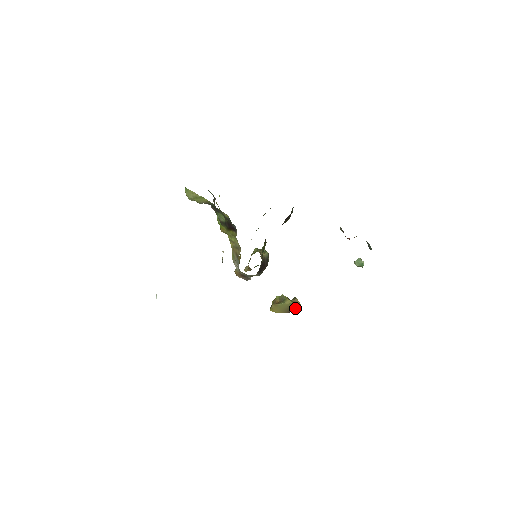
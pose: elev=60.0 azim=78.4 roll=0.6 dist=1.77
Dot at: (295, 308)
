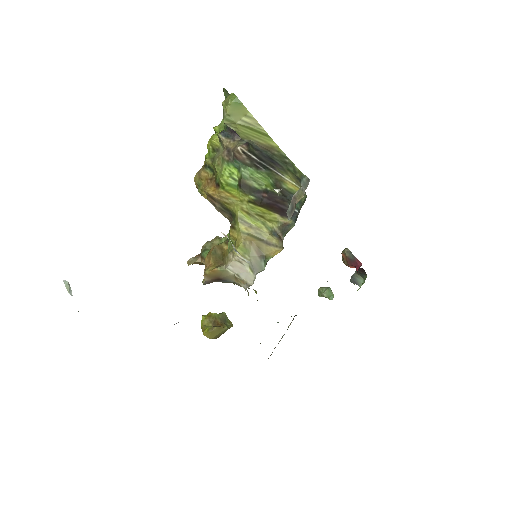
Dot at: occluded
